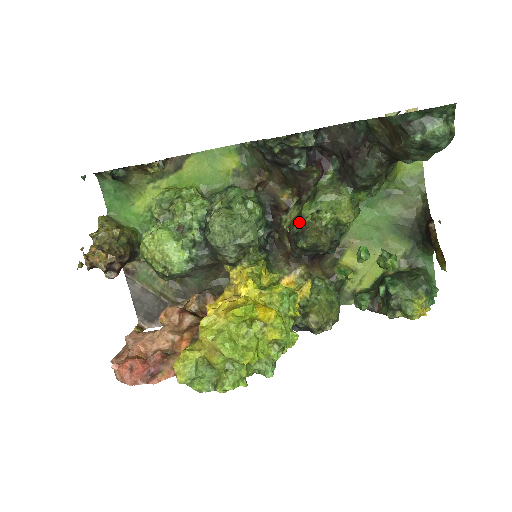
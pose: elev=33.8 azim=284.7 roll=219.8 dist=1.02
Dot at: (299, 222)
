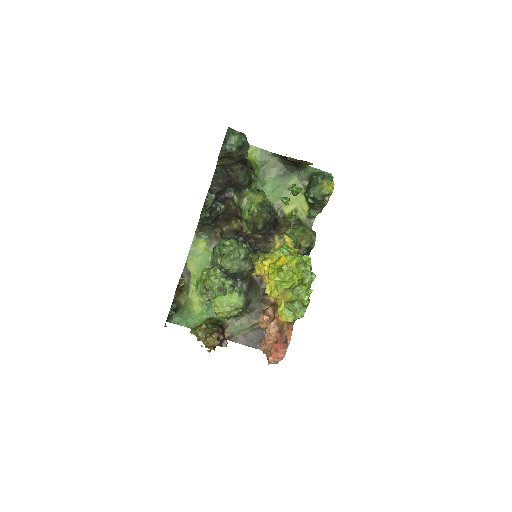
Dot at: (249, 223)
